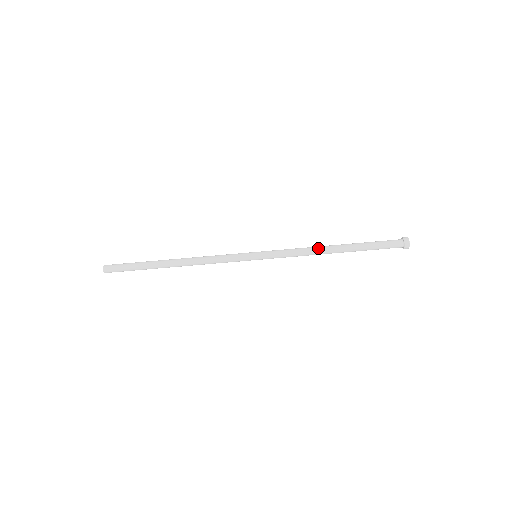
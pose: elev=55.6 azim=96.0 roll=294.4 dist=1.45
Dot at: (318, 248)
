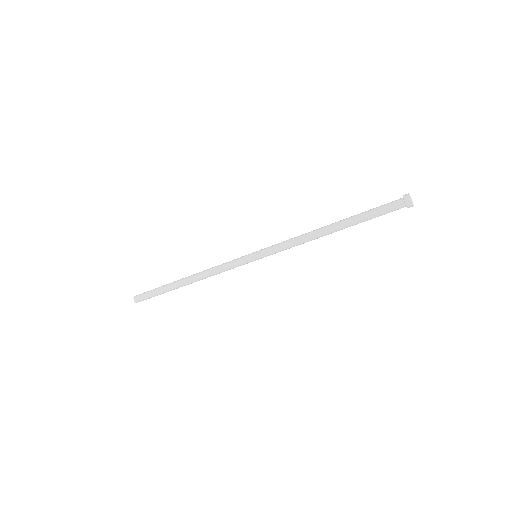
Dot at: (314, 237)
